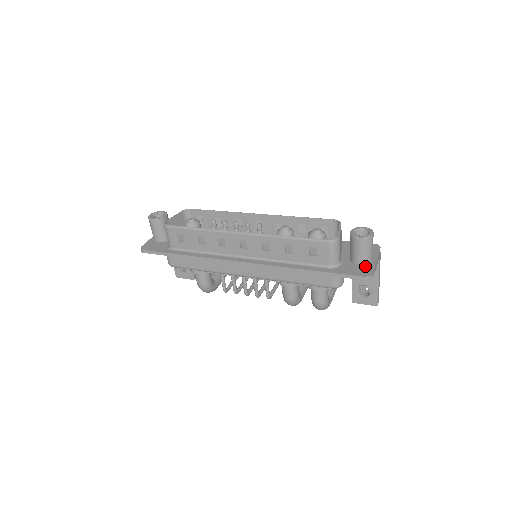
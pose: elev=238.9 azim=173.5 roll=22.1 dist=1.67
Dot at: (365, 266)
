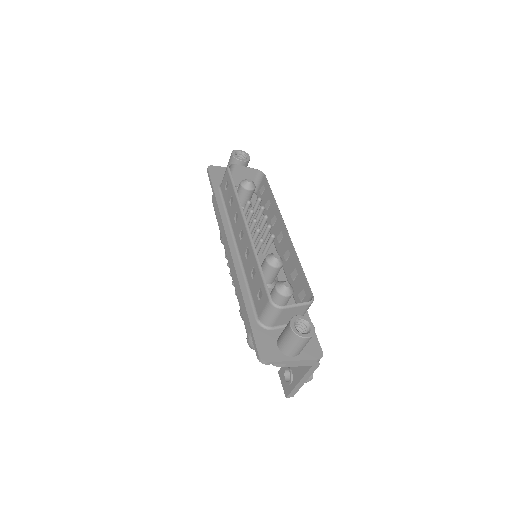
Dot at: (277, 352)
